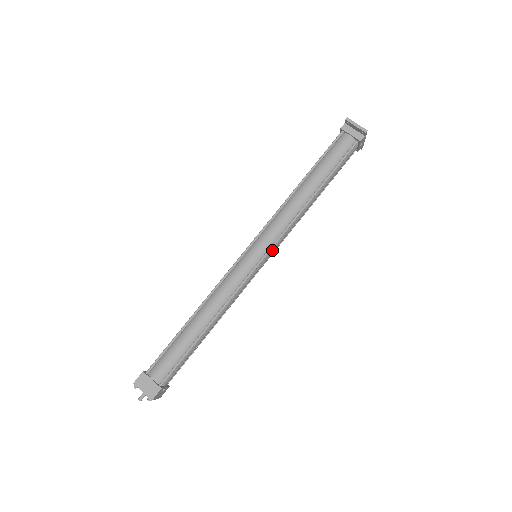
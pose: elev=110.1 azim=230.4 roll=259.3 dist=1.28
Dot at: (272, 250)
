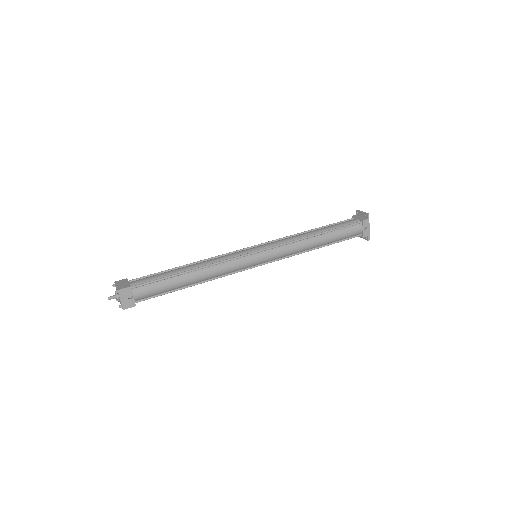
Dot at: (269, 253)
